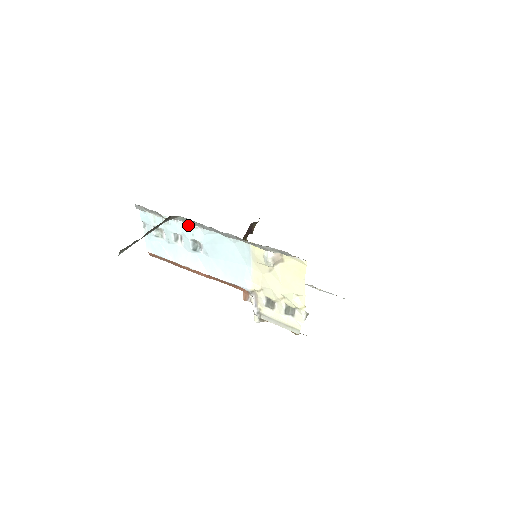
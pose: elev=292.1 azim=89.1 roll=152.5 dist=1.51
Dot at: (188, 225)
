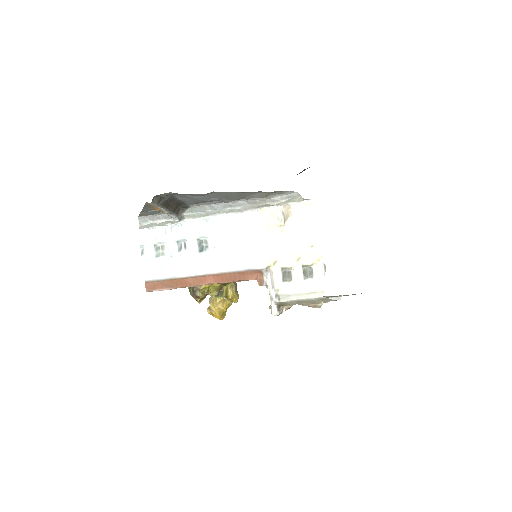
Dot at: (194, 223)
